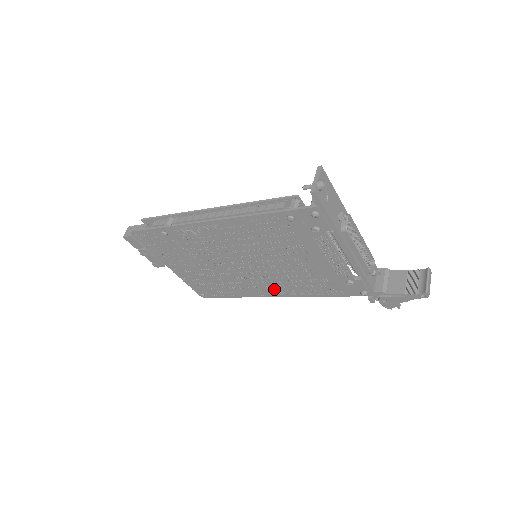
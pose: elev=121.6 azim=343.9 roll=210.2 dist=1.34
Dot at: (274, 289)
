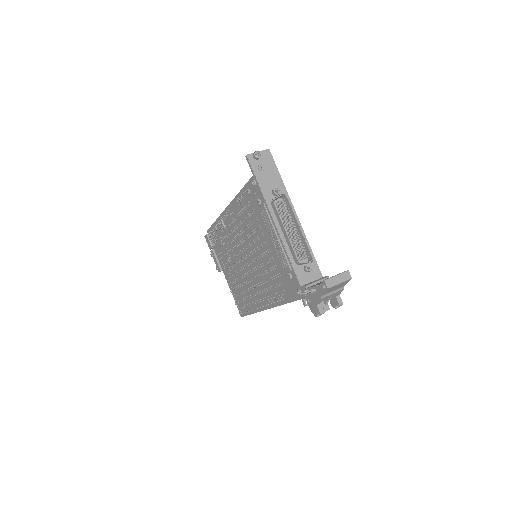
Dot at: (264, 296)
